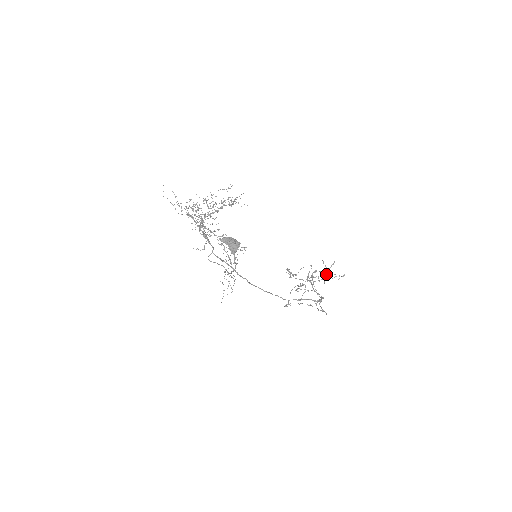
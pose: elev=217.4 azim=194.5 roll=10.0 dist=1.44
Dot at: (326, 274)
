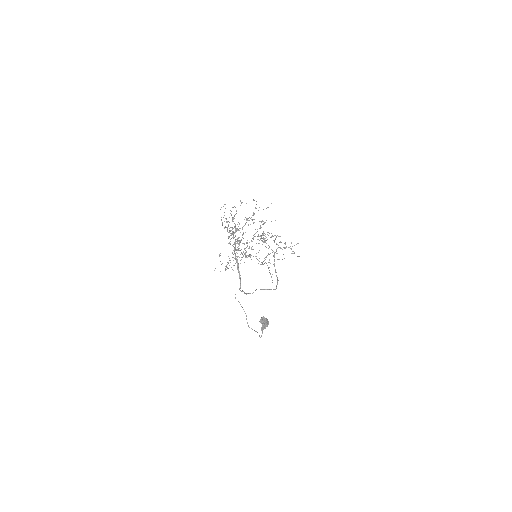
Dot at: occluded
